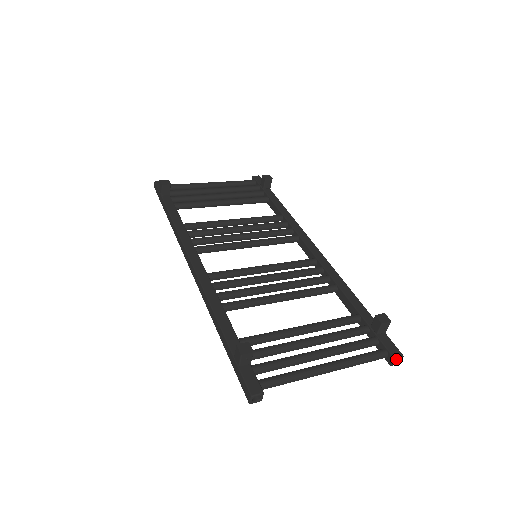
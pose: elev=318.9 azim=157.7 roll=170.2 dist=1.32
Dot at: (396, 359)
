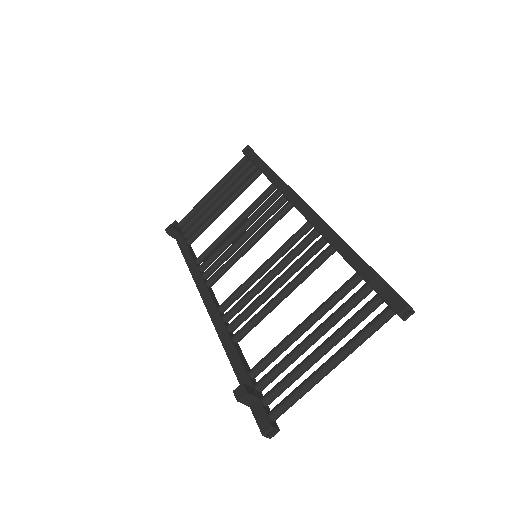
Dot at: (407, 310)
